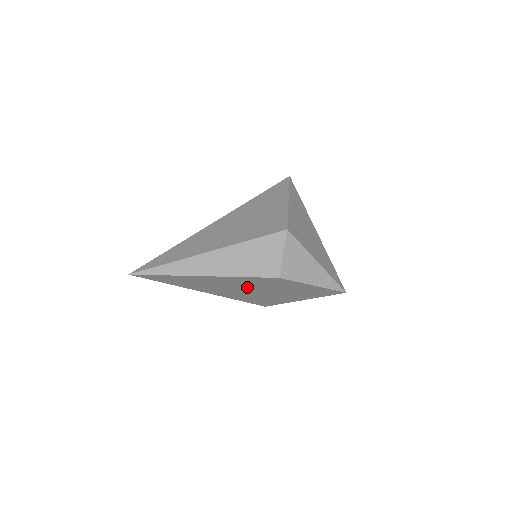
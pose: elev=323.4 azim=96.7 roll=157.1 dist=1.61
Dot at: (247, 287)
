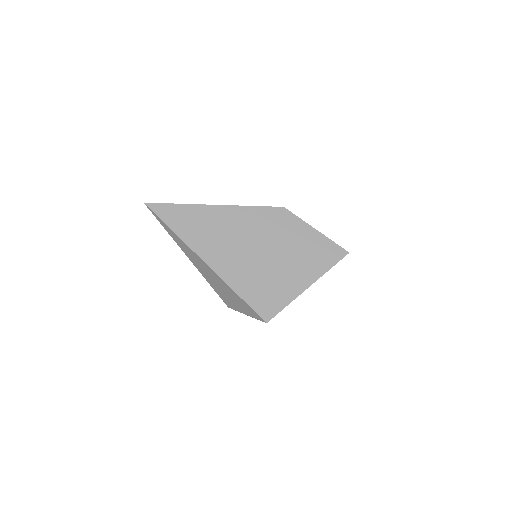
Dot at: (252, 240)
